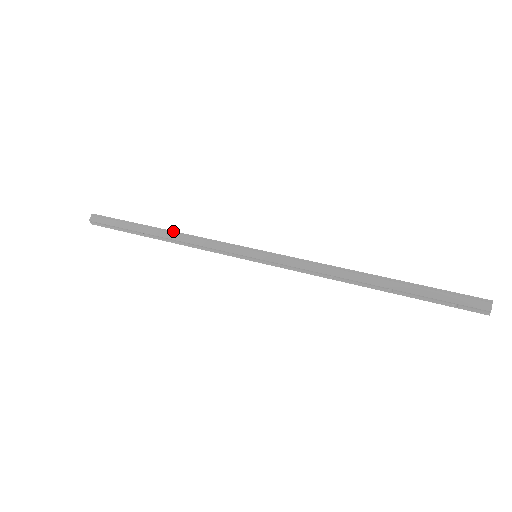
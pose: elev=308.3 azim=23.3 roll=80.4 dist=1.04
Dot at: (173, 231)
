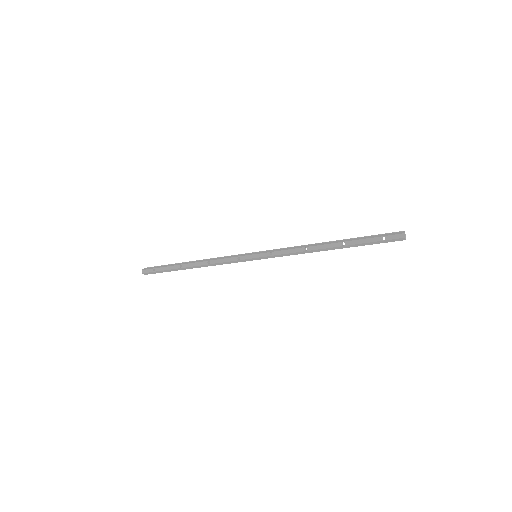
Dot at: (201, 260)
